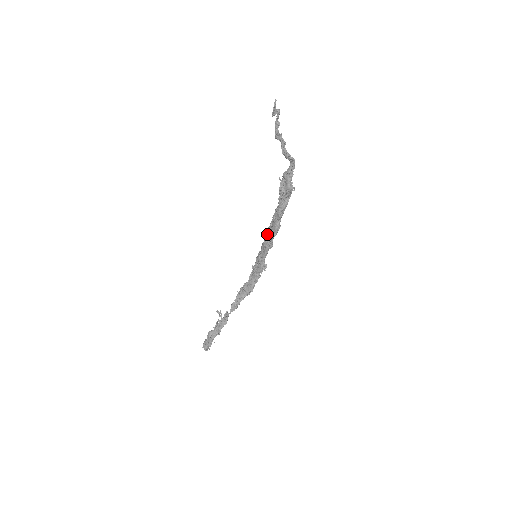
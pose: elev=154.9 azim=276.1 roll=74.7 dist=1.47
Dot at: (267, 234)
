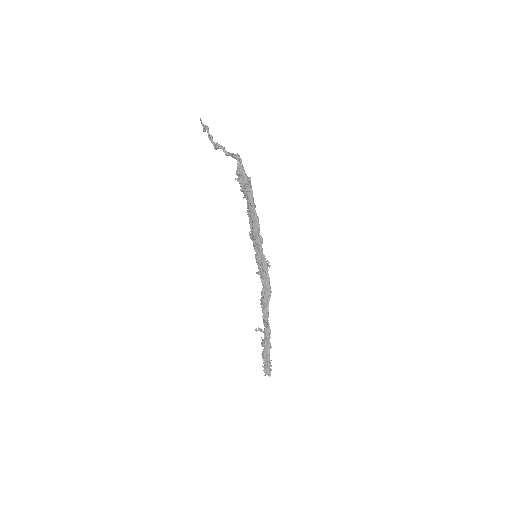
Dot at: (253, 233)
